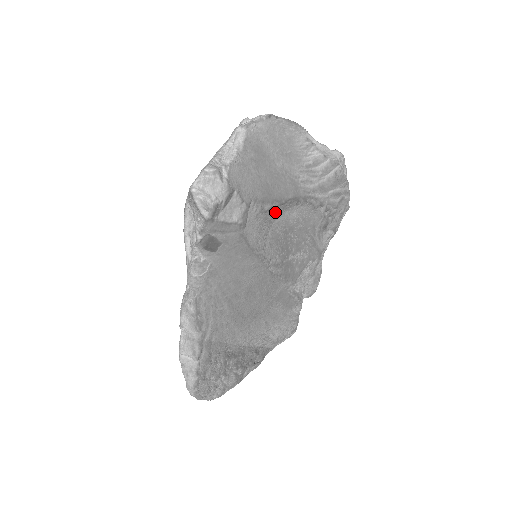
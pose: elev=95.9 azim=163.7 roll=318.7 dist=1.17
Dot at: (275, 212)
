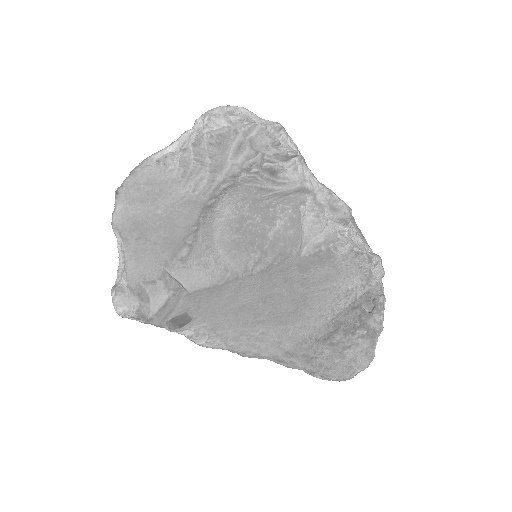
Dot at: (202, 238)
